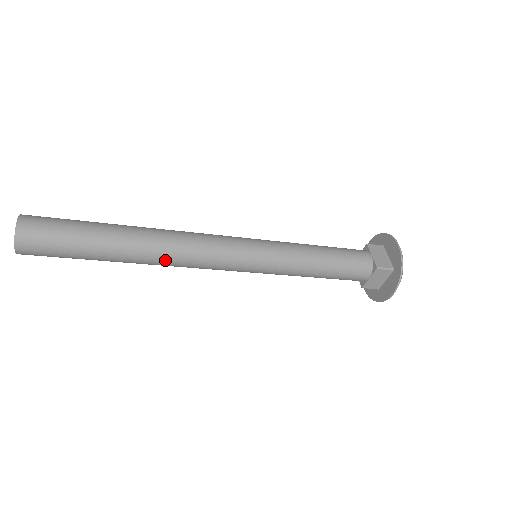
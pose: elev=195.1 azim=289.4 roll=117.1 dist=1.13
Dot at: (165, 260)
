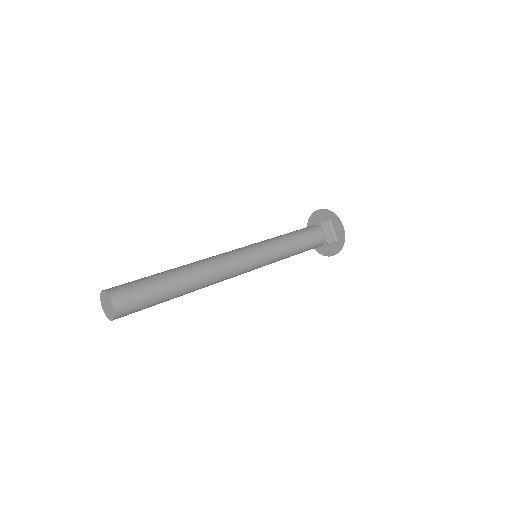
Dot at: occluded
